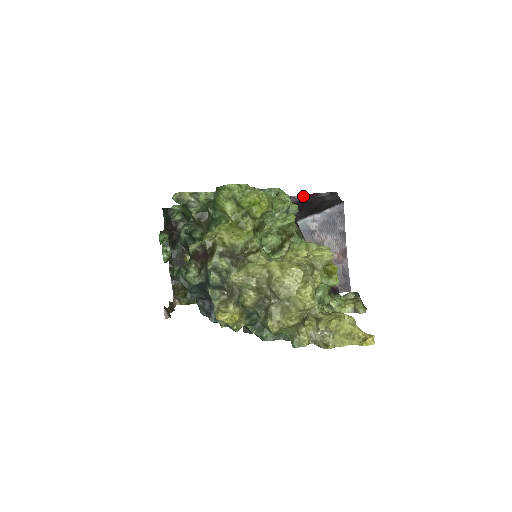
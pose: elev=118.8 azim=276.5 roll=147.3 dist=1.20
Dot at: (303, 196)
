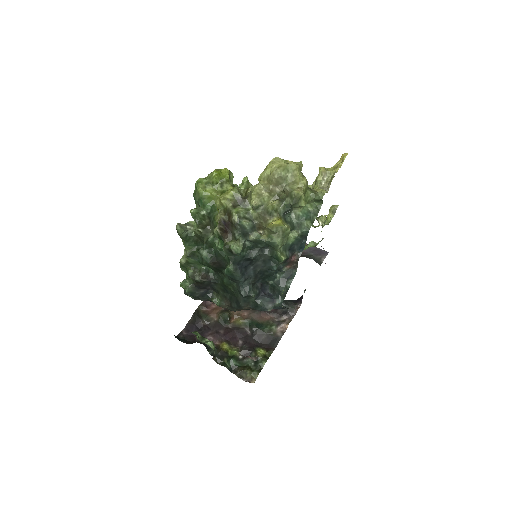
Dot at: occluded
